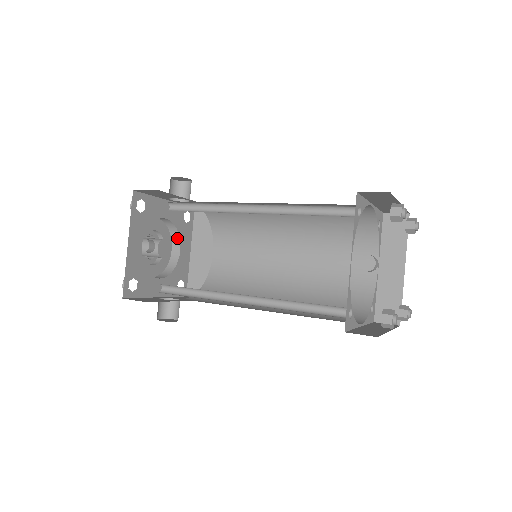
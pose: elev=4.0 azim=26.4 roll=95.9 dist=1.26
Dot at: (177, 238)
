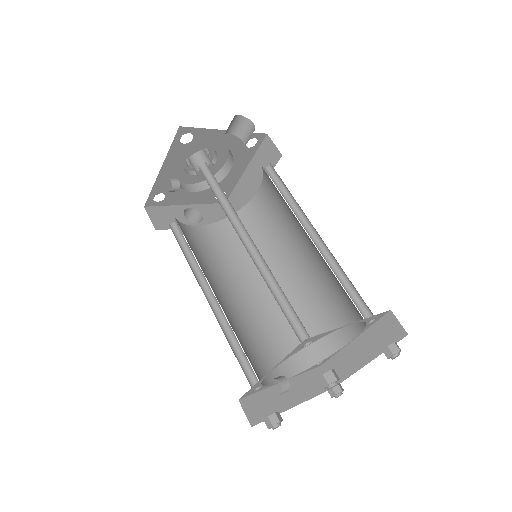
Dot at: (232, 158)
